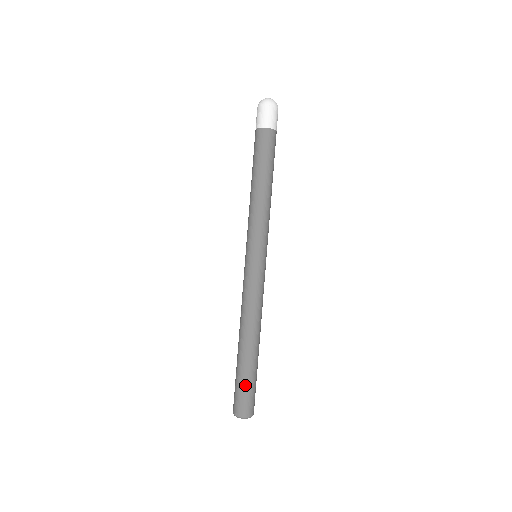
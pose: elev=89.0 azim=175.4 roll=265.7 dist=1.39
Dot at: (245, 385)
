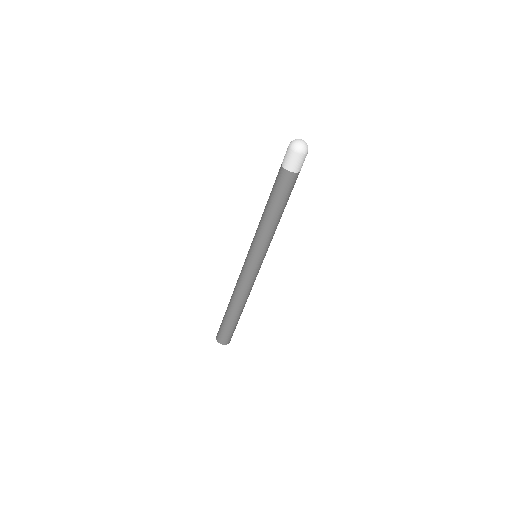
Dot at: occluded
